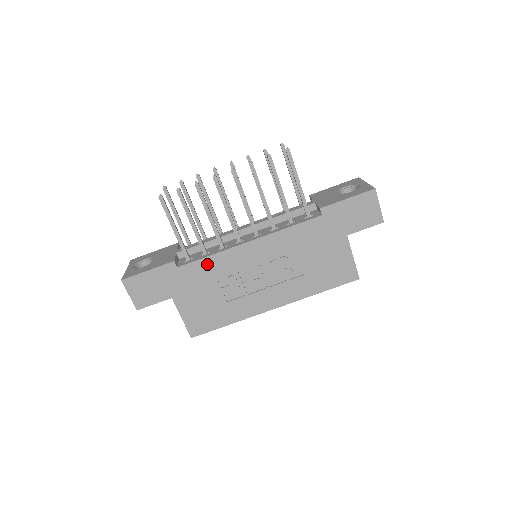
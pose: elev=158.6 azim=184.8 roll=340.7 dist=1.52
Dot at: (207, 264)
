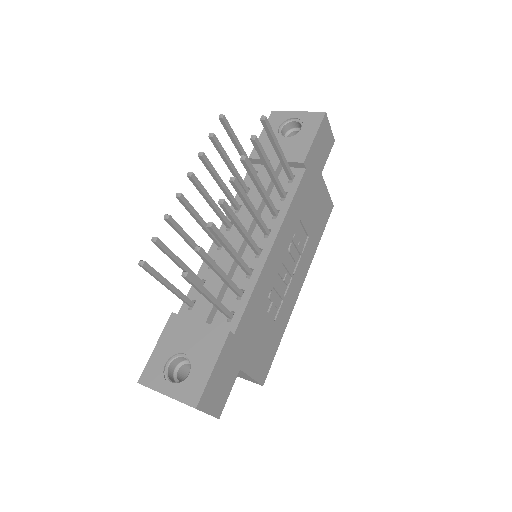
Dot at: (253, 303)
